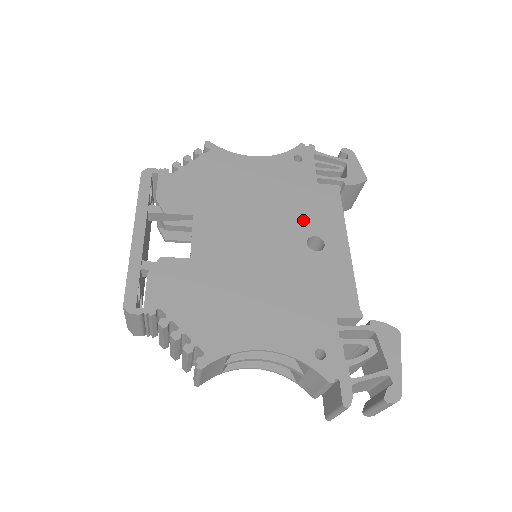
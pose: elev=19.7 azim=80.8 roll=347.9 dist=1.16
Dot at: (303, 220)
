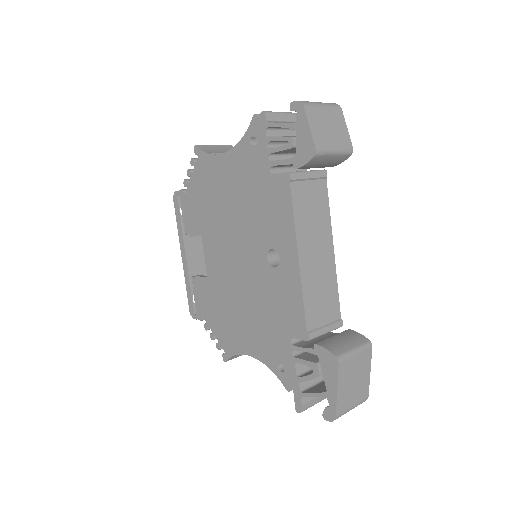
Dot at: (263, 230)
